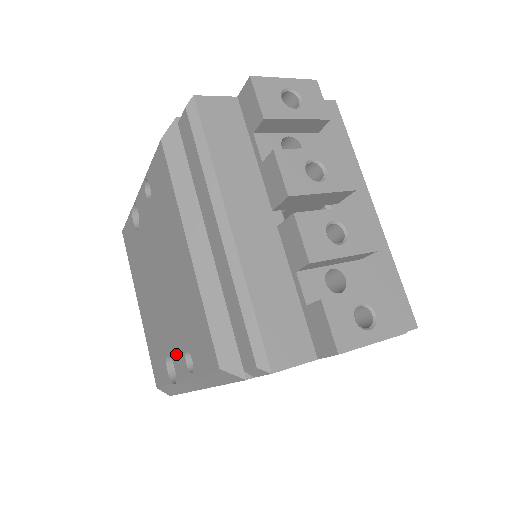
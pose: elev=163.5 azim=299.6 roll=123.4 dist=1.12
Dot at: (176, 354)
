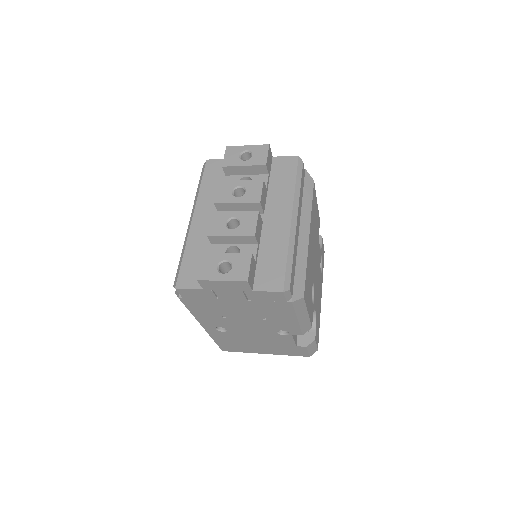
Dot at: occluded
